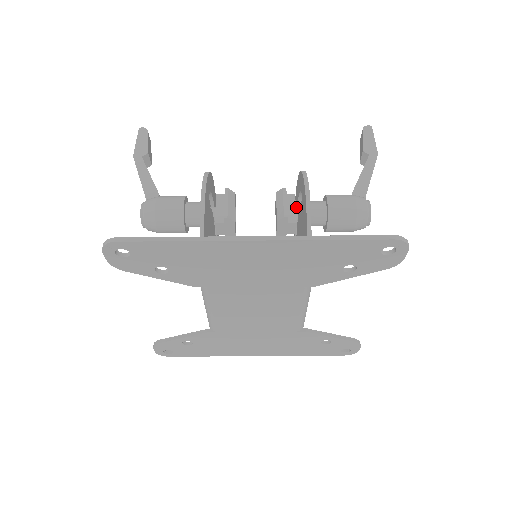
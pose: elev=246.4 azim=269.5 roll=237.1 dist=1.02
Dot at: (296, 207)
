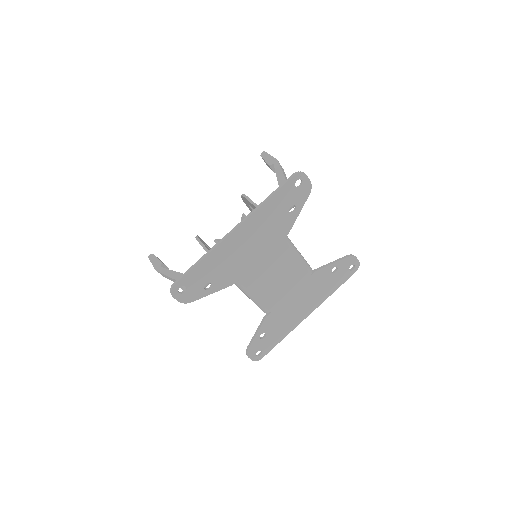
Dot at: occluded
